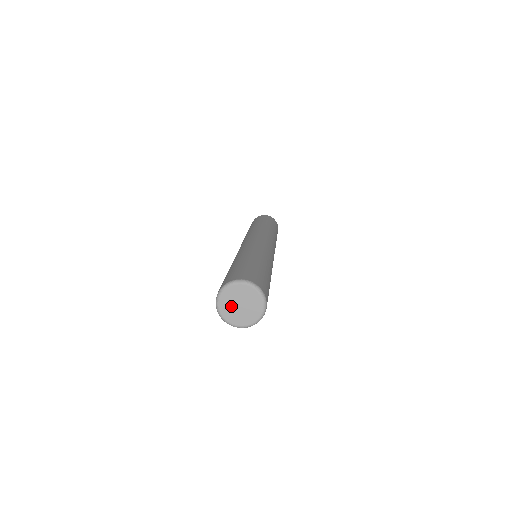
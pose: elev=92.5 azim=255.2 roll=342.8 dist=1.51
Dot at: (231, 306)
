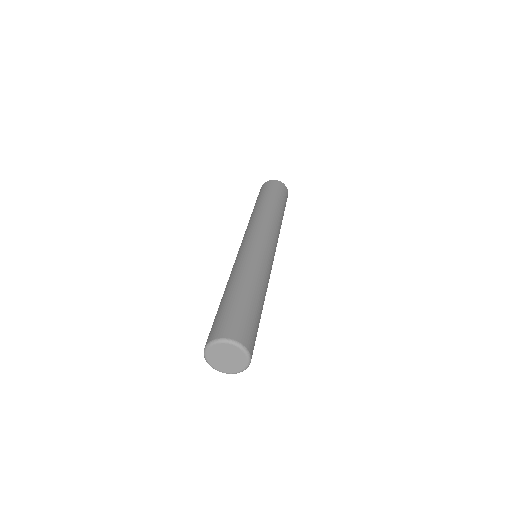
Dot at: (218, 359)
